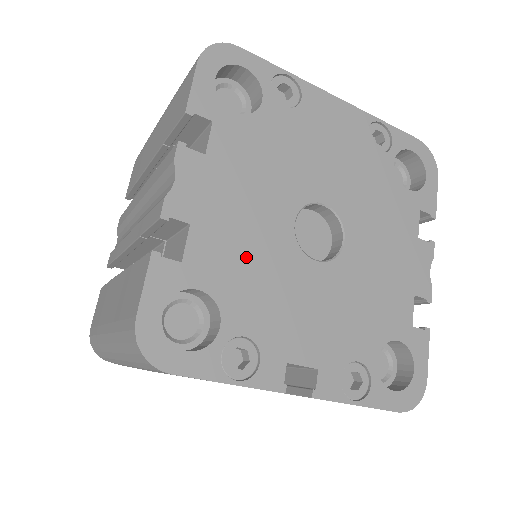
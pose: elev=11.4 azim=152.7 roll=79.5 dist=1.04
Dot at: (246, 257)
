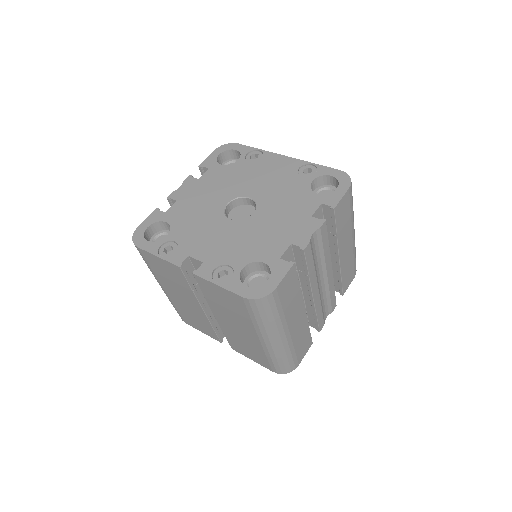
Dot at: (194, 214)
